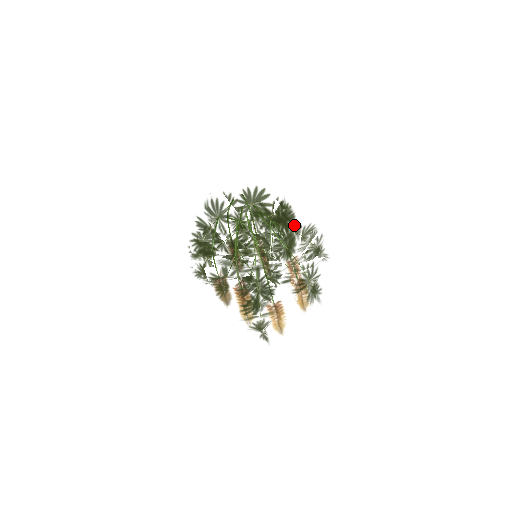
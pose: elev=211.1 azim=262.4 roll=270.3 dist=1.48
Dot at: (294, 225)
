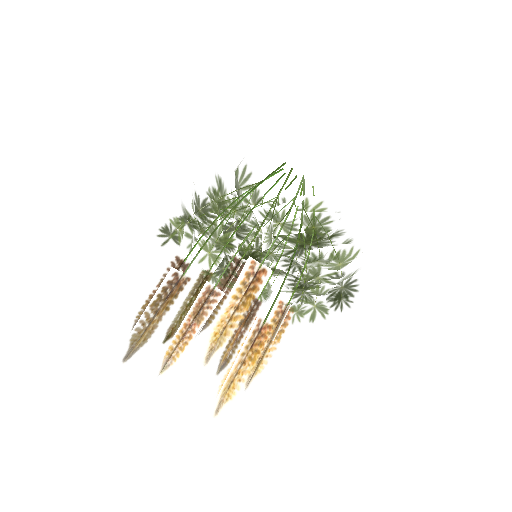
Dot at: occluded
